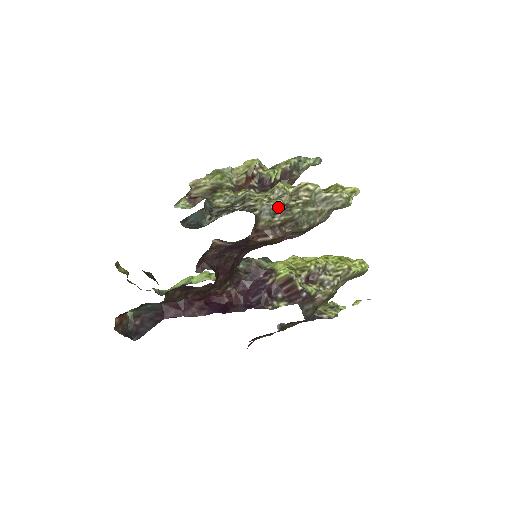
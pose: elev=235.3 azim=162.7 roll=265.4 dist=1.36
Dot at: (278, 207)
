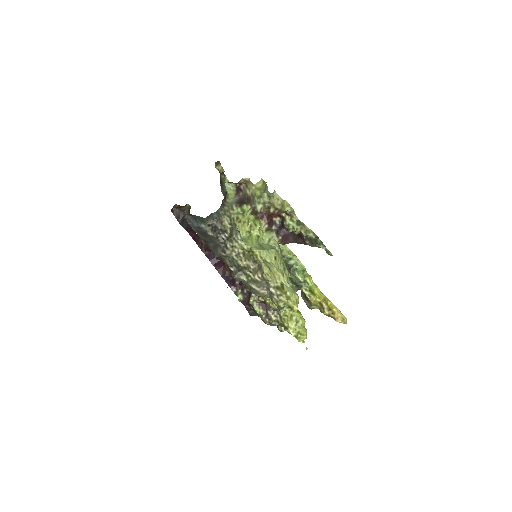
Dot at: (238, 265)
